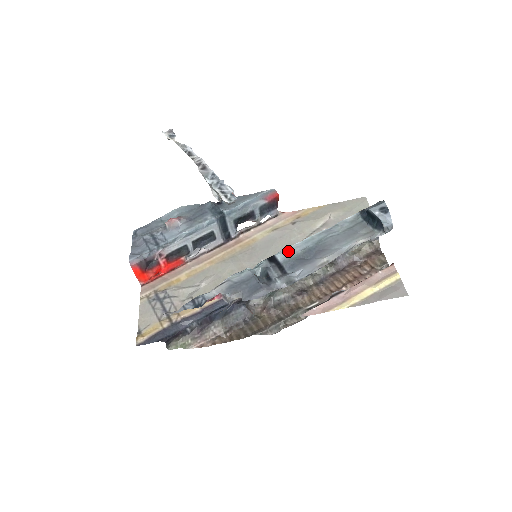
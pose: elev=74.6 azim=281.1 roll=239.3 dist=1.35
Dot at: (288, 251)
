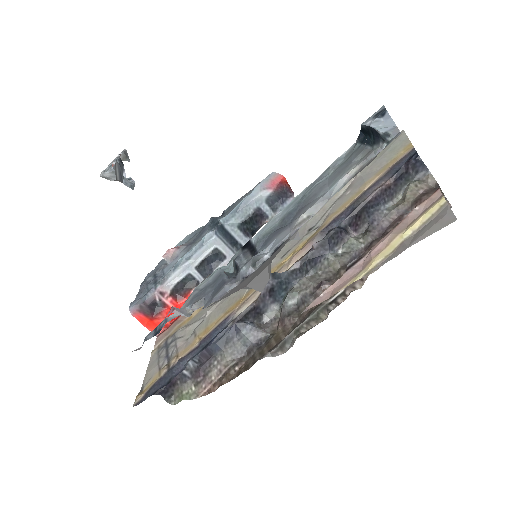
Dot at: (265, 227)
